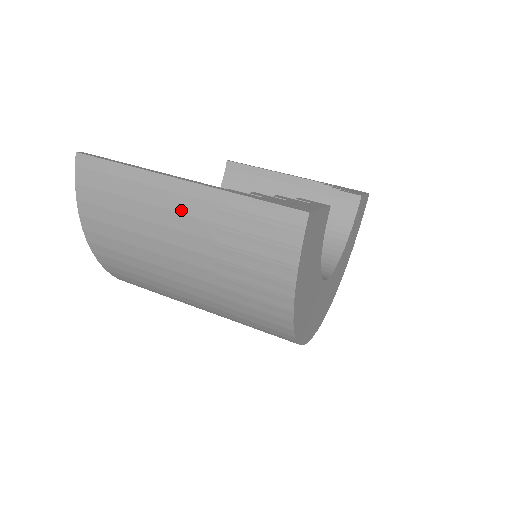
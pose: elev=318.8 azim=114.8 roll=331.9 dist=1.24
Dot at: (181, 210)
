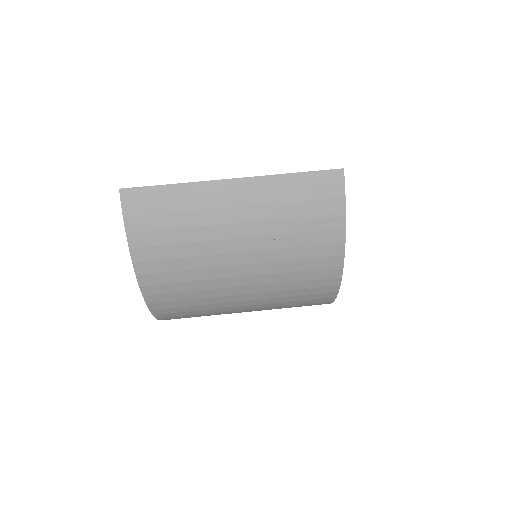
Dot at: (238, 204)
